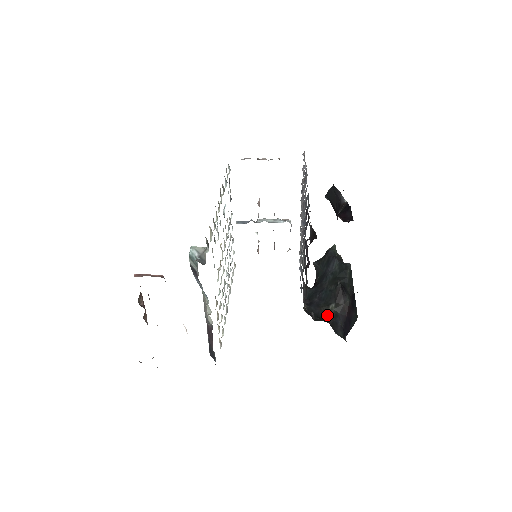
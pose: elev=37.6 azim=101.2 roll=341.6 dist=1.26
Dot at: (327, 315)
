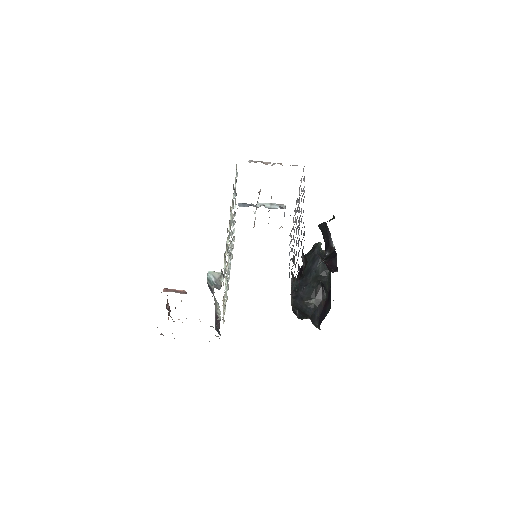
Dot at: (308, 308)
